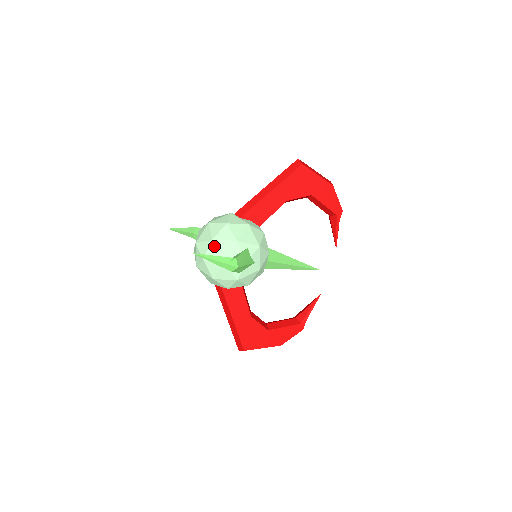
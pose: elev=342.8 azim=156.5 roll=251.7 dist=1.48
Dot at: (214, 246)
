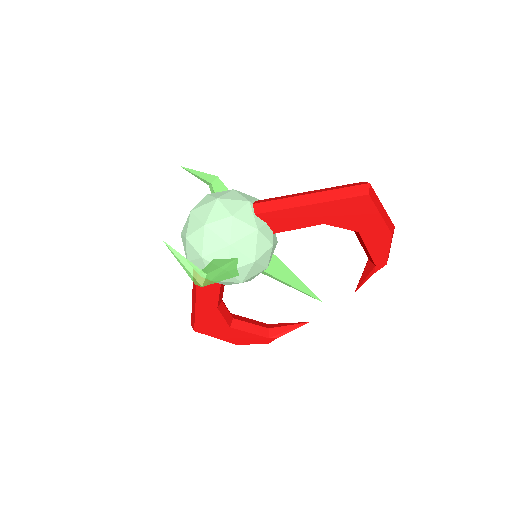
Dot at: (203, 233)
